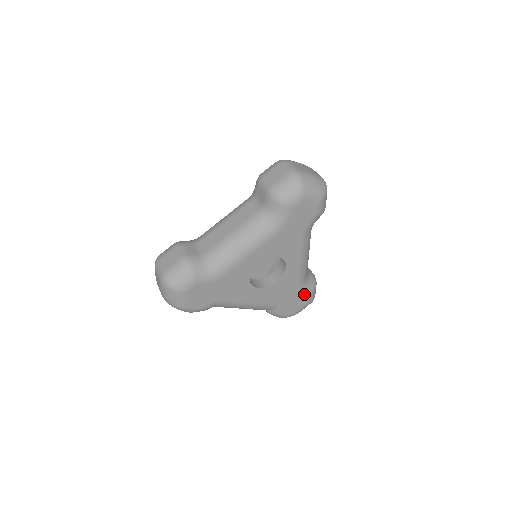
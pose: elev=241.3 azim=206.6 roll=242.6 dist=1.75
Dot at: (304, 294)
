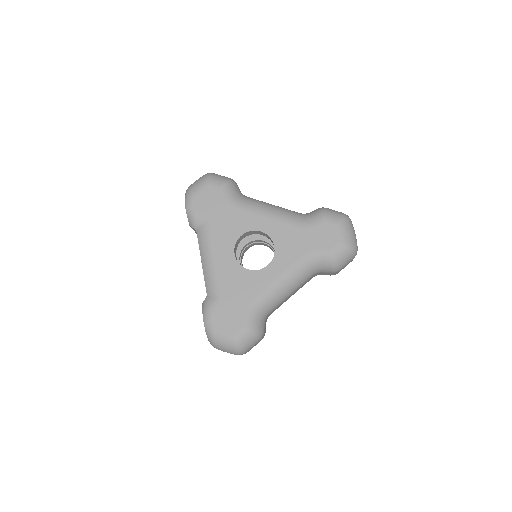
Dot at: (244, 319)
